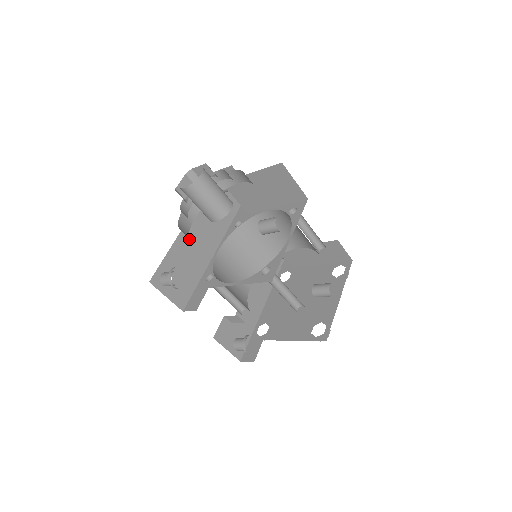
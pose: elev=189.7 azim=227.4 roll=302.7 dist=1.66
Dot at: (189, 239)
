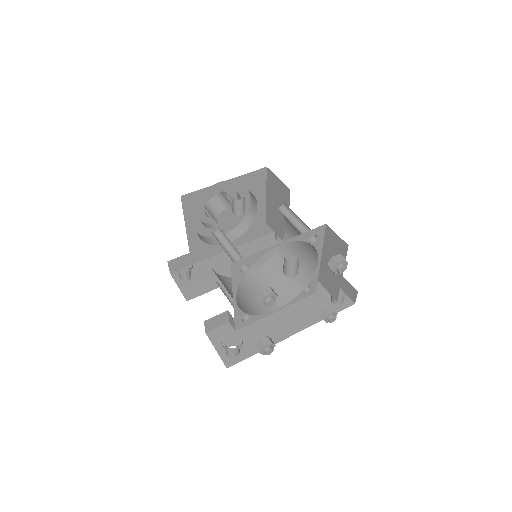
Dot at: (225, 260)
